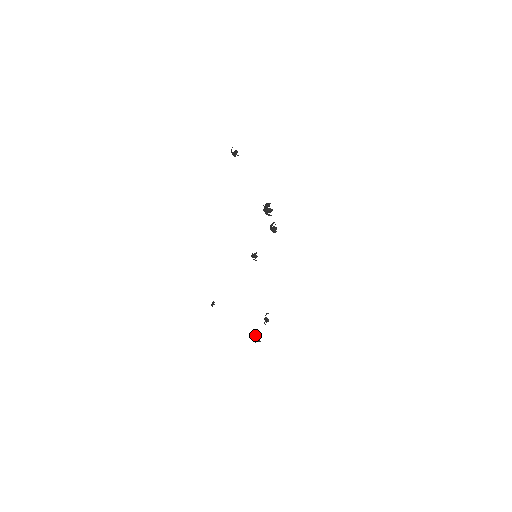
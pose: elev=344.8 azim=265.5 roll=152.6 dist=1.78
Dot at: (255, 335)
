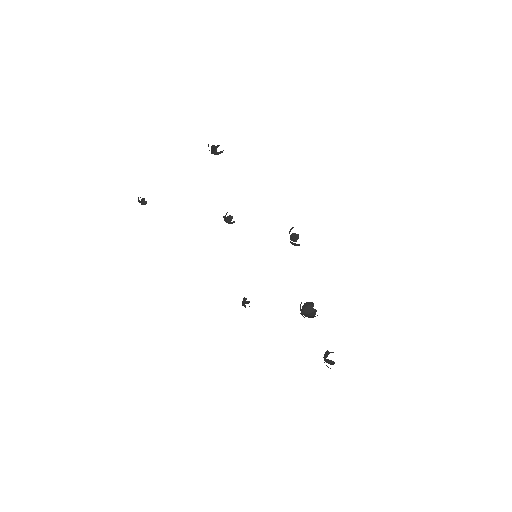
Dot at: occluded
